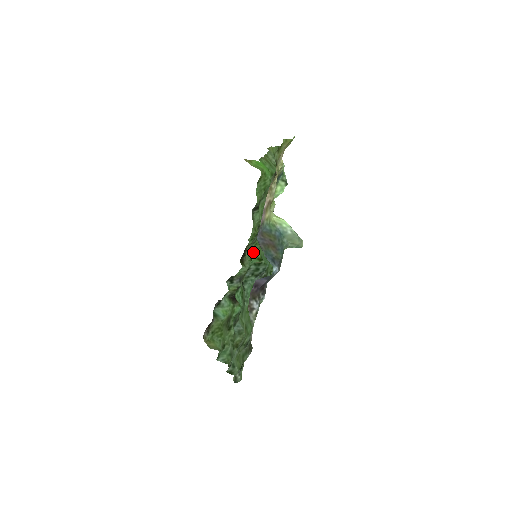
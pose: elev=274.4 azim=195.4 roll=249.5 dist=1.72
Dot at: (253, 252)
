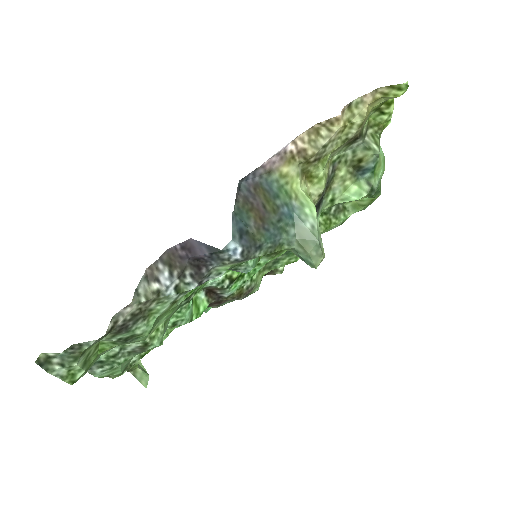
Dot at: occluded
